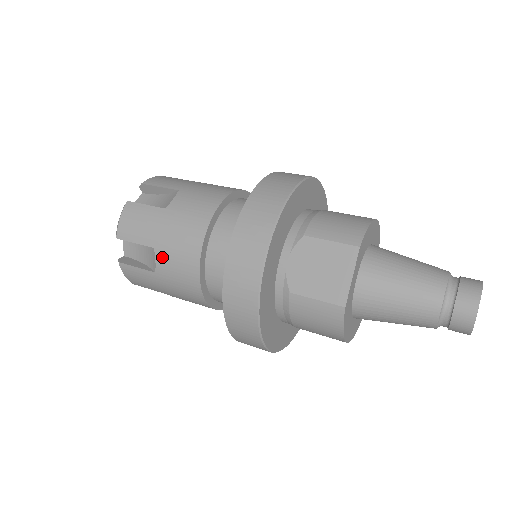
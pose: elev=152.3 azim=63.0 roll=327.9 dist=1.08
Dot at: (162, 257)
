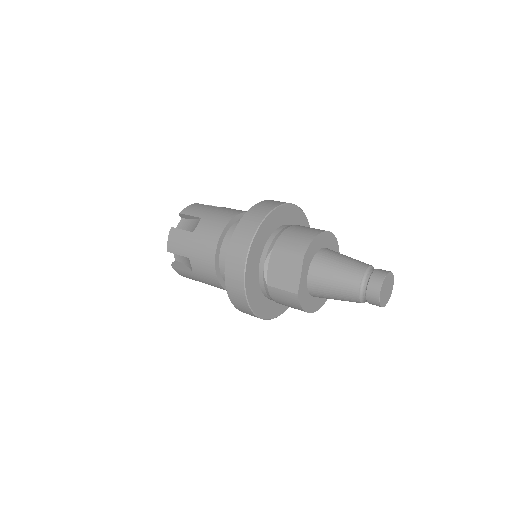
Dot at: (194, 264)
